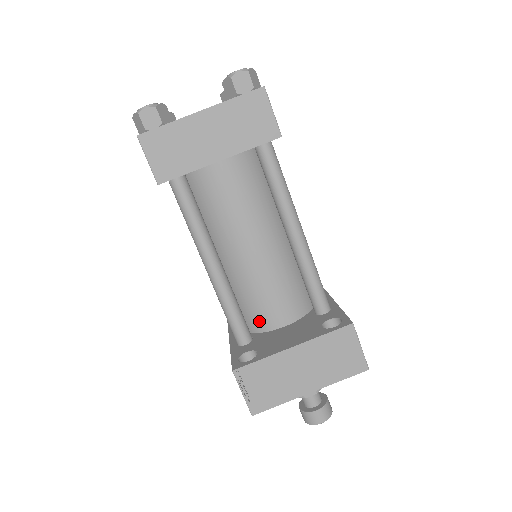
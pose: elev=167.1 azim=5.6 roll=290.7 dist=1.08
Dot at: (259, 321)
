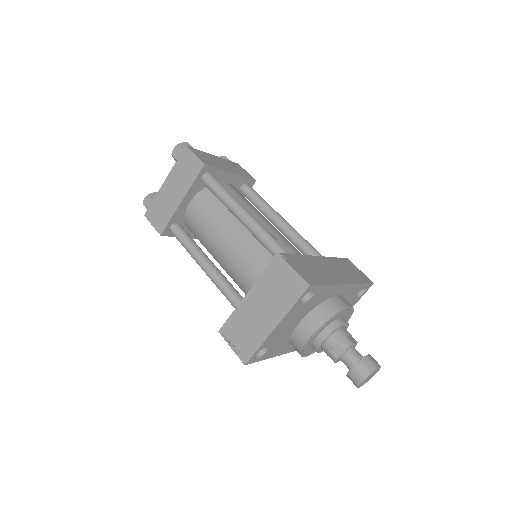
Dot at: occluded
